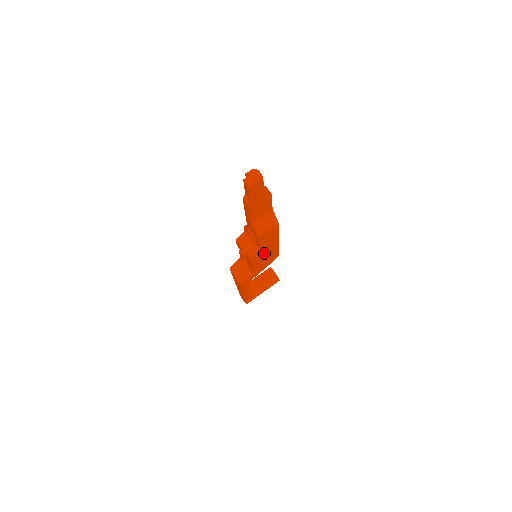
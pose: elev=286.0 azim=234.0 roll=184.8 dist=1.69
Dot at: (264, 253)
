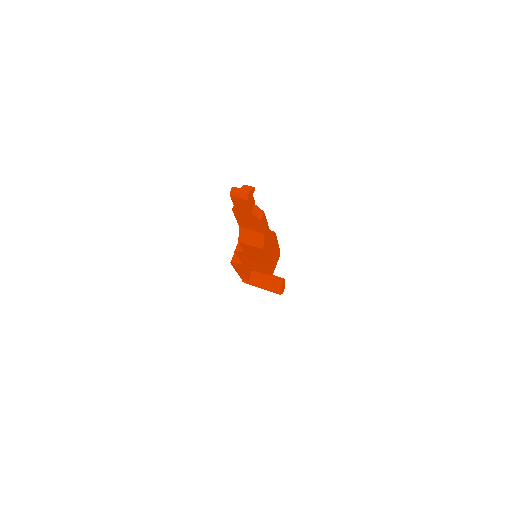
Dot at: (252, 259)
